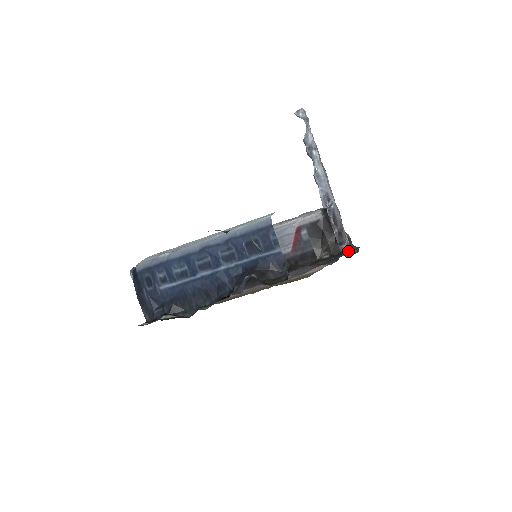
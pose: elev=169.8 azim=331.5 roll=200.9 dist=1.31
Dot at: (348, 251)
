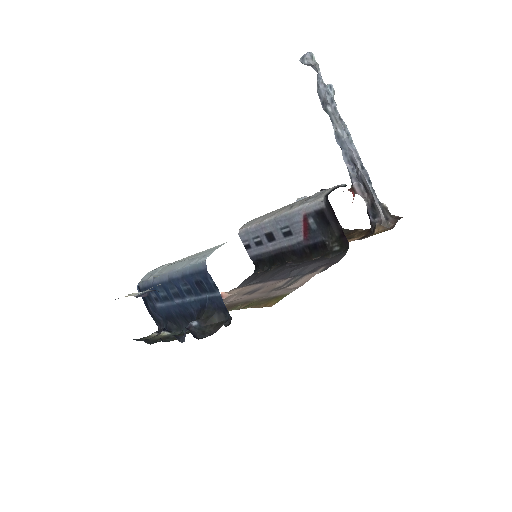
Dot at: (381, 227)
